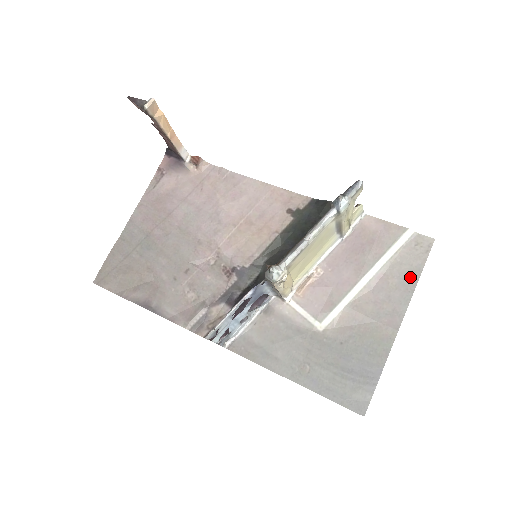
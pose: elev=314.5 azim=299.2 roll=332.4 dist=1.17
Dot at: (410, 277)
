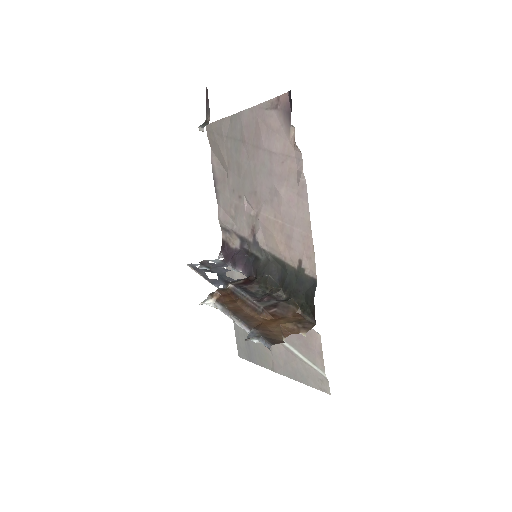
Dot at: (302, 377)
